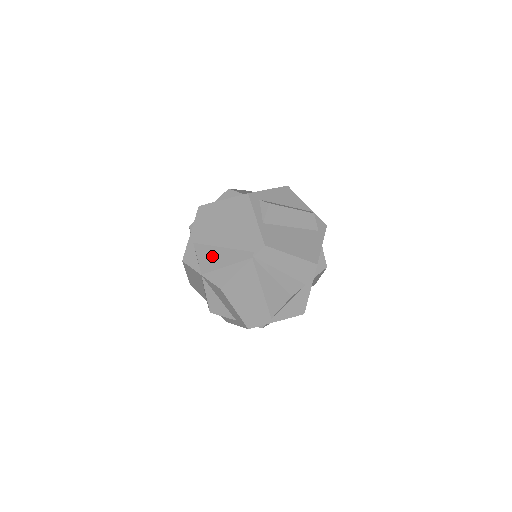
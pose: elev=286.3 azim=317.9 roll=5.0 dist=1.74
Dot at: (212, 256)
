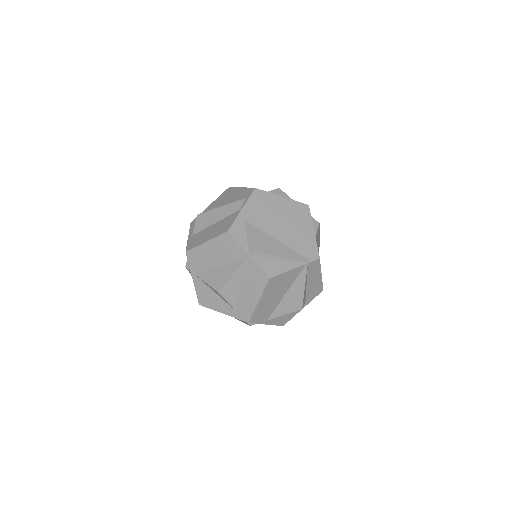
Dot at: (267, 243)
